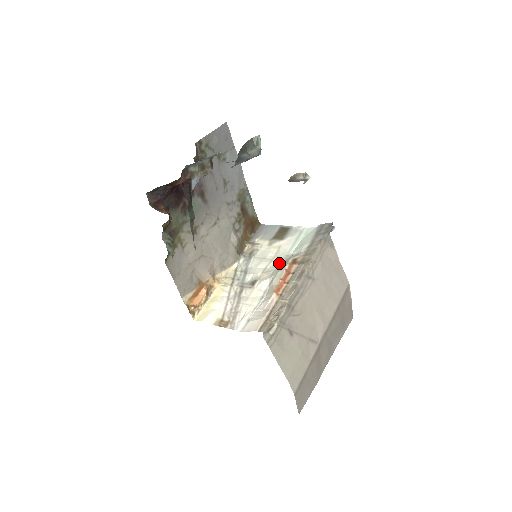
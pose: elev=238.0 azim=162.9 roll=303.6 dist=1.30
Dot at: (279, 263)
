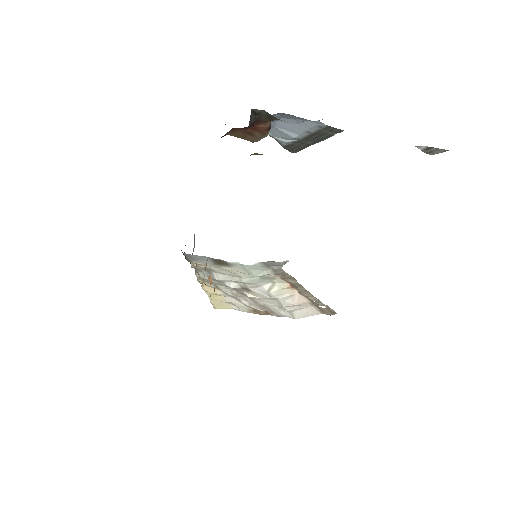
Dot at: (256, 278)
